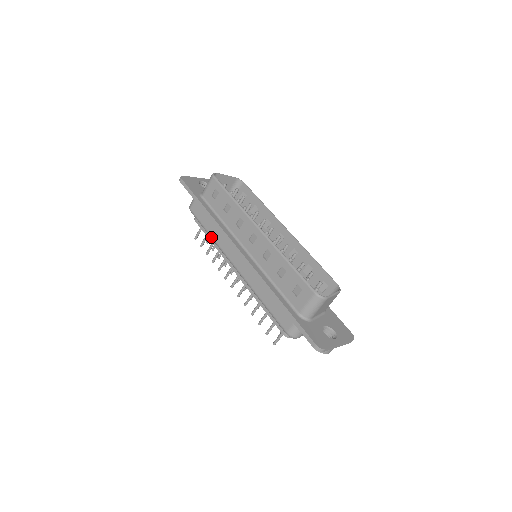
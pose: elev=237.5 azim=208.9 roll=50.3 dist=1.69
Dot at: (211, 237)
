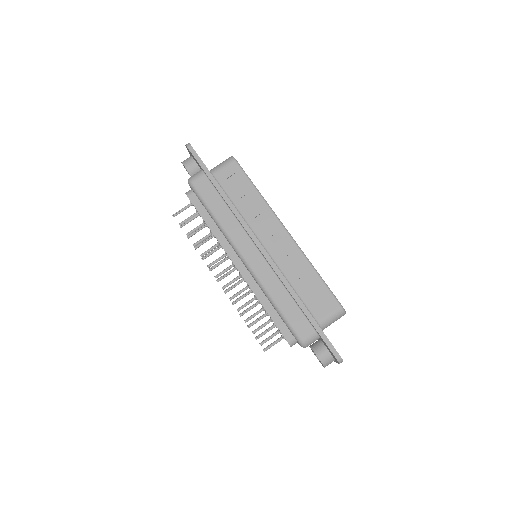
Dot at: (218, 221)
